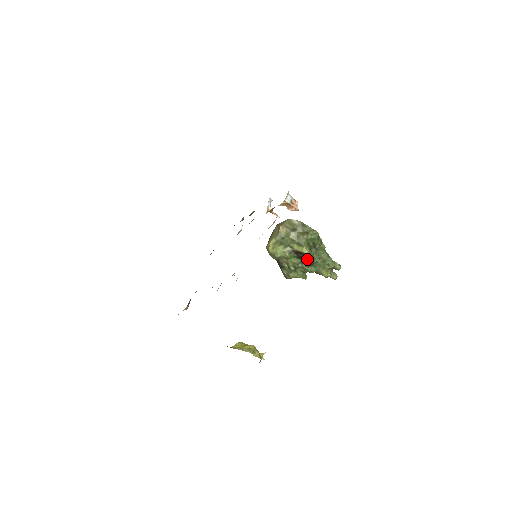
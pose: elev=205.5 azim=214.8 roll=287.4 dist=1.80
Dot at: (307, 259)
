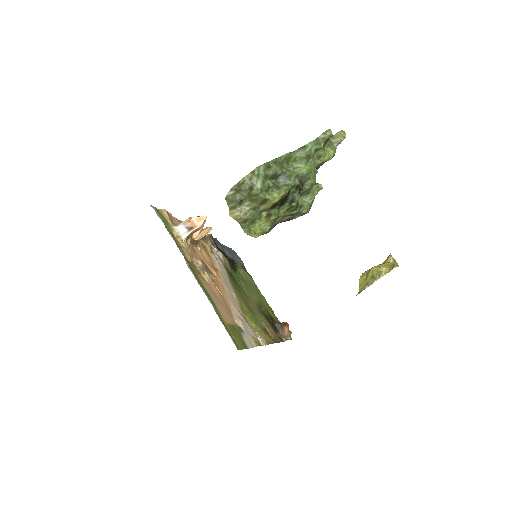
Dot at: (289, 194)
